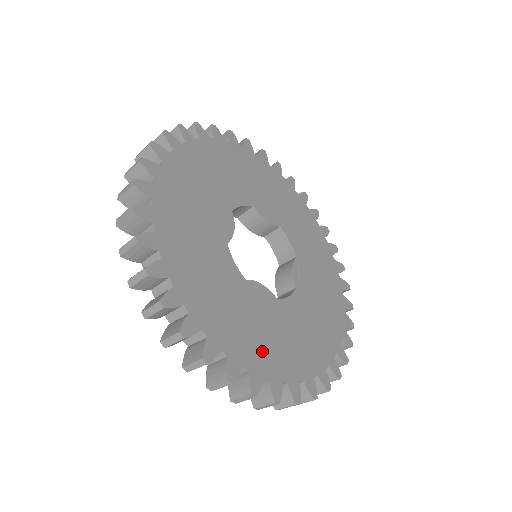
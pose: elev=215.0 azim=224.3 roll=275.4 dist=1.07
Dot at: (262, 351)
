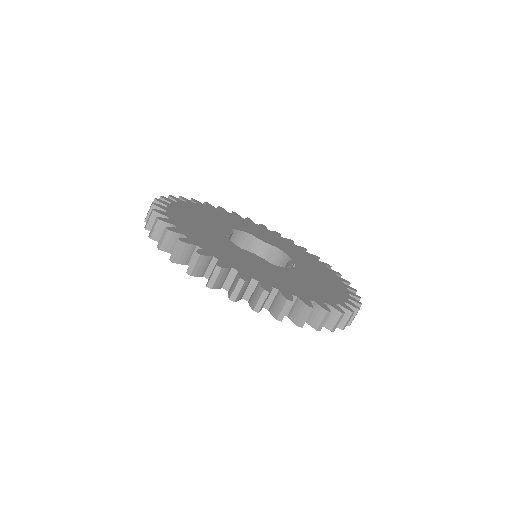
Dot at: (253, 271)
